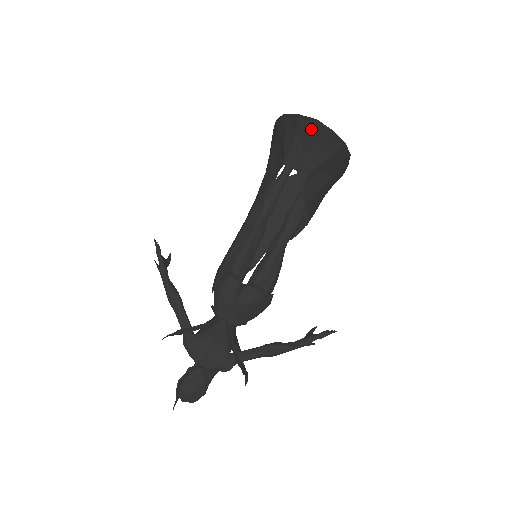
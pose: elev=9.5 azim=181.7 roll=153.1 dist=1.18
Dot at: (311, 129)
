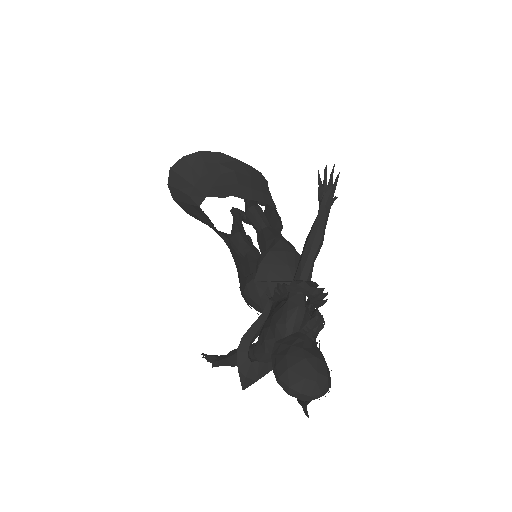
Dot at: (177, 175)
